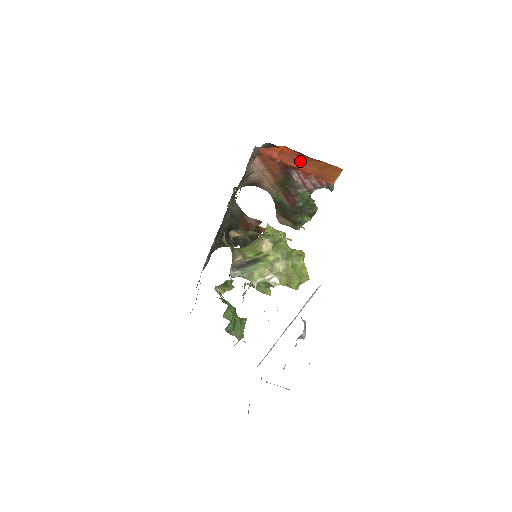
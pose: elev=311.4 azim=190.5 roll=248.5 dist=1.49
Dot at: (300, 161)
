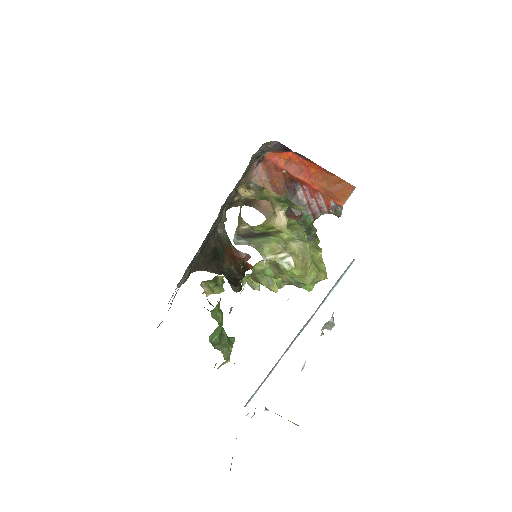
Dot at: (309, 173)
